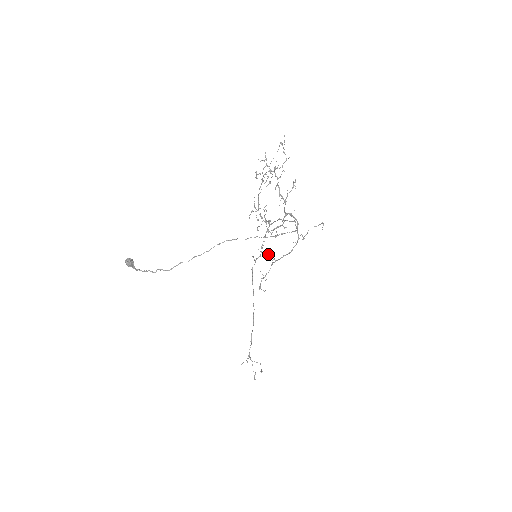
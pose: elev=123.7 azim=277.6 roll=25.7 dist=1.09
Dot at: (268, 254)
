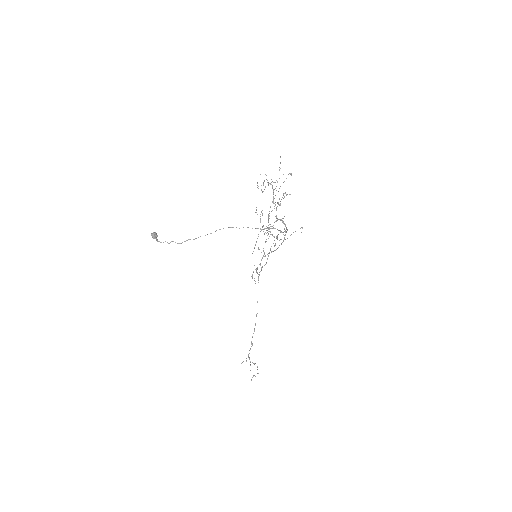
Dot at: occluded
